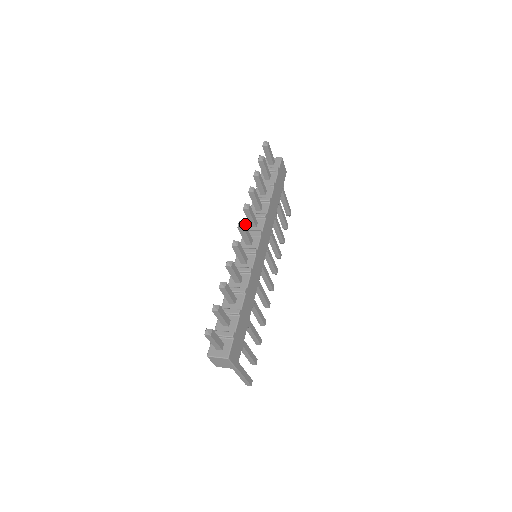
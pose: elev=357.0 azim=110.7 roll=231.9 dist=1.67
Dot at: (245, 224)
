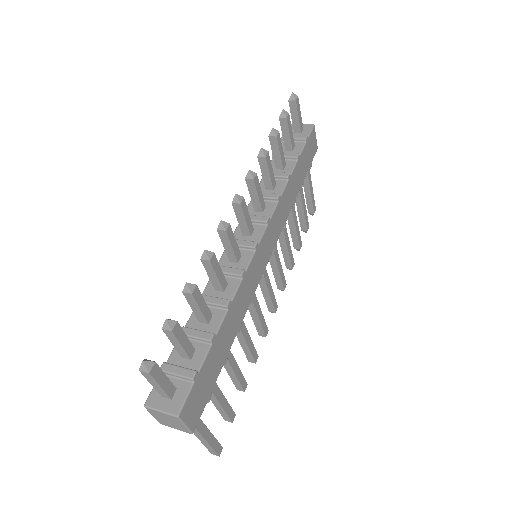
Dot at: (244, 200)
